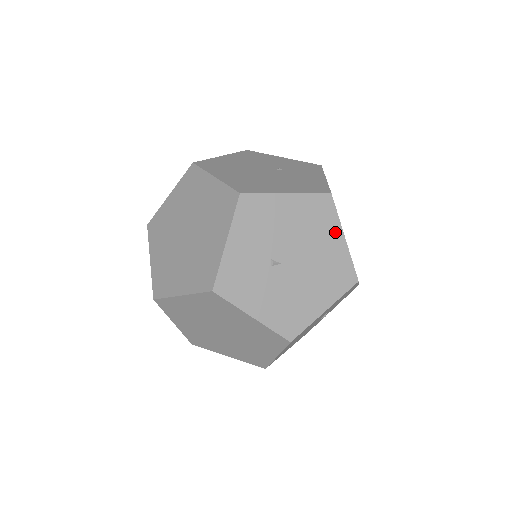
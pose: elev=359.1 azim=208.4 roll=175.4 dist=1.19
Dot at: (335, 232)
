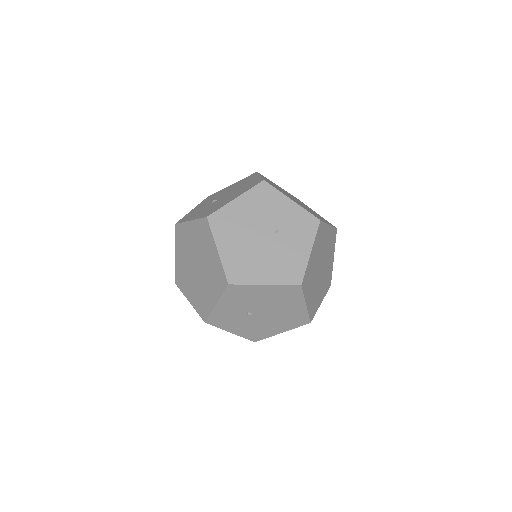
Dot at: (299, 302)
